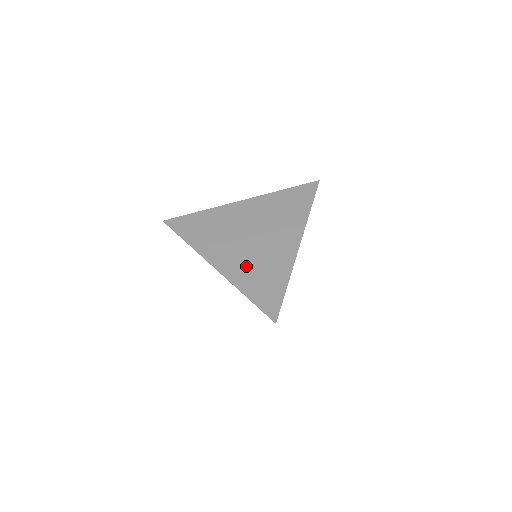
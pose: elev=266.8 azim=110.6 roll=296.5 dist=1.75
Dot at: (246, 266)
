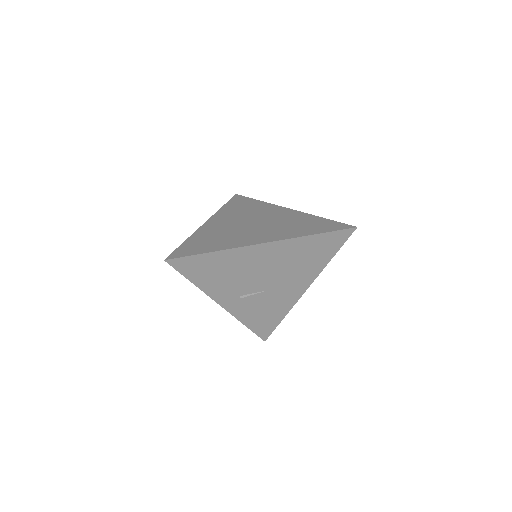
Dot at: (217, 231)
